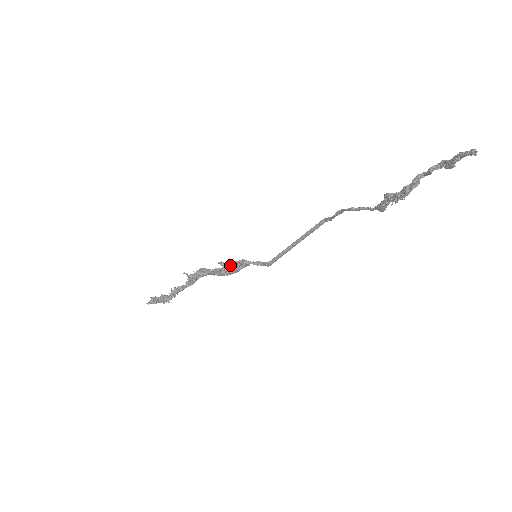
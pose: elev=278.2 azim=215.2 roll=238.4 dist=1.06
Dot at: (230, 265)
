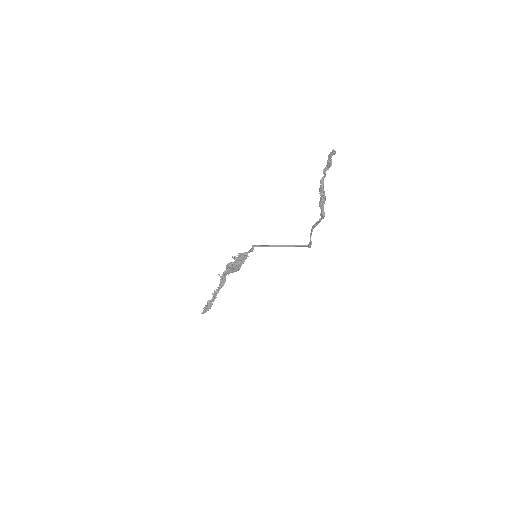
Dot at: (238, 257)
